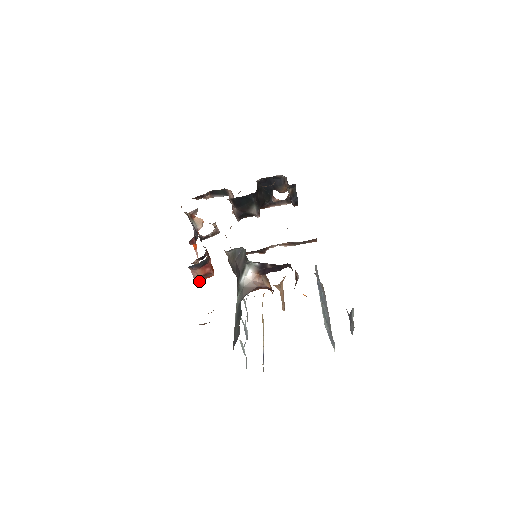
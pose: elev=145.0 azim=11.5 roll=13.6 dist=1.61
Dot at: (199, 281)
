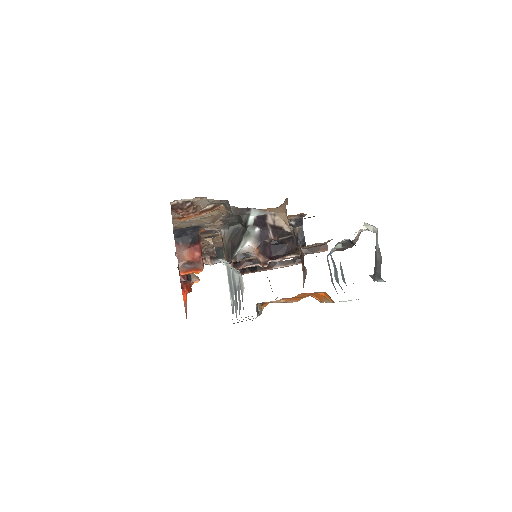
Dot at: (184, 272)
